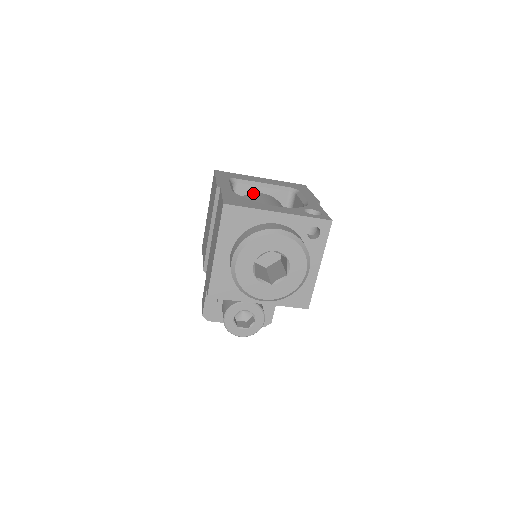
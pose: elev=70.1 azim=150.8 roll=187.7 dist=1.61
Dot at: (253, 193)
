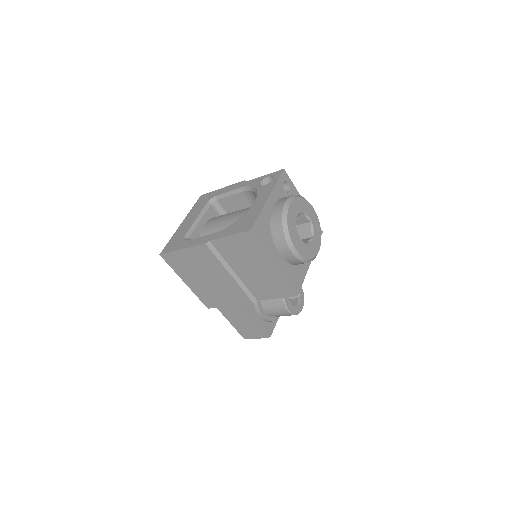
Dot at: (201, 231)
